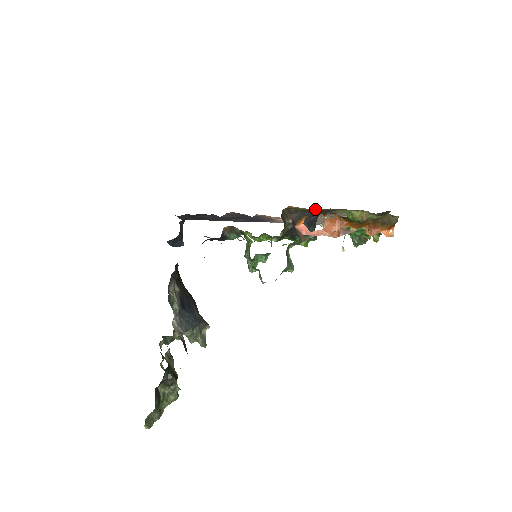
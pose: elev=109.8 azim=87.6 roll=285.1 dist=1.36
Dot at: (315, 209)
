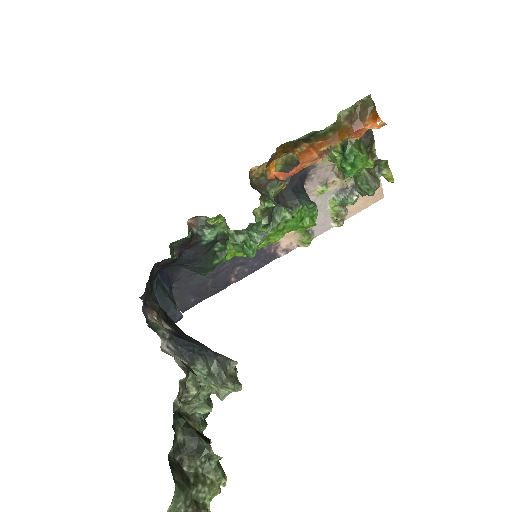
Dot at: (287, 166)
